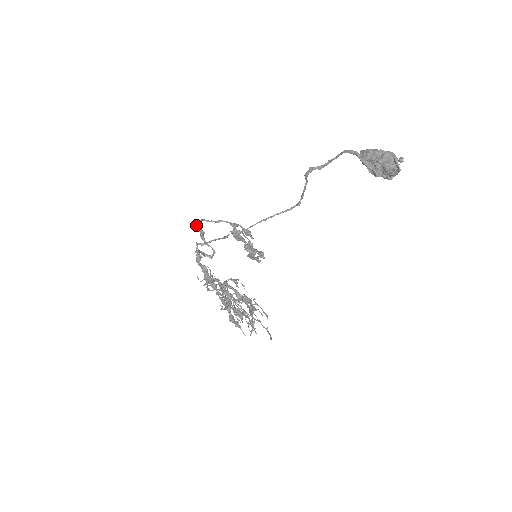
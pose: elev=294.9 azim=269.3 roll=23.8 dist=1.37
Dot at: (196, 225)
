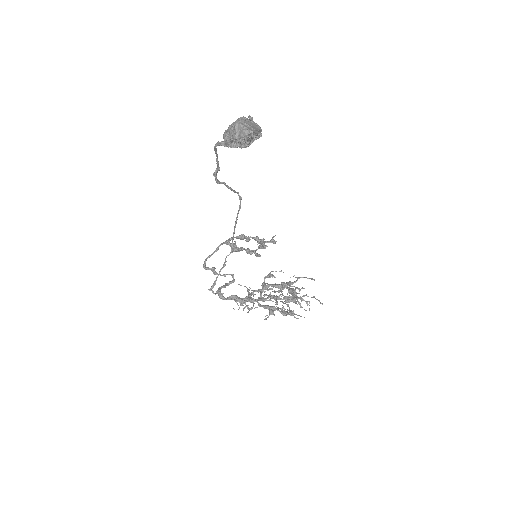
Dot at: occluded
